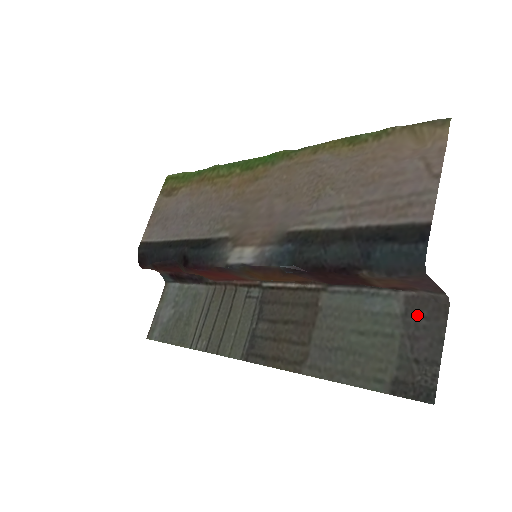
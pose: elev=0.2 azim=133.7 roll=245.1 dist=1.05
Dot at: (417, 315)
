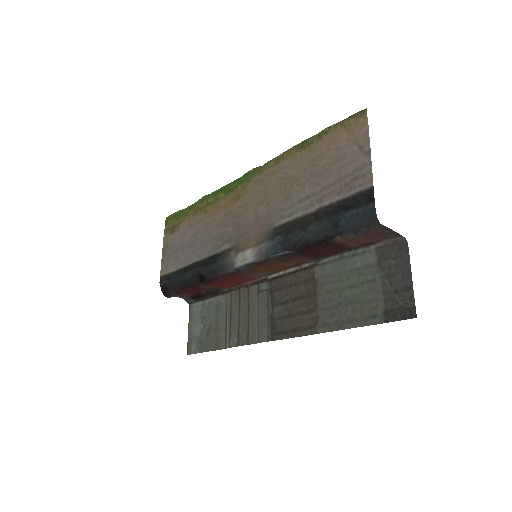
Dot at: (388, 259)
